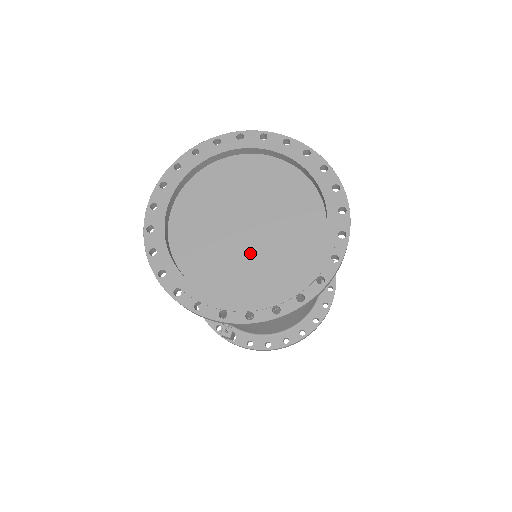
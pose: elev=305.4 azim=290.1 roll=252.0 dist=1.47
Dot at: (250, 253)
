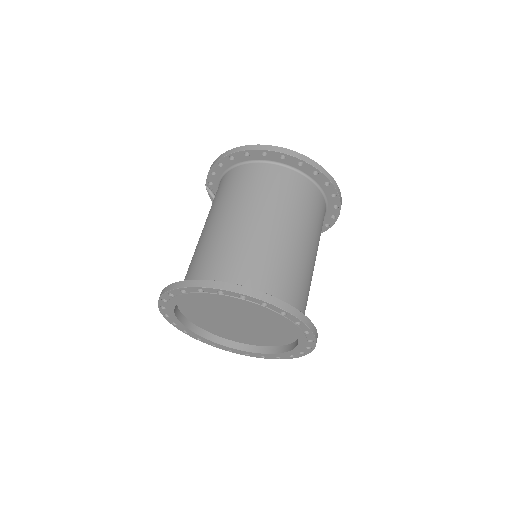
Dot at: (243, 331)
